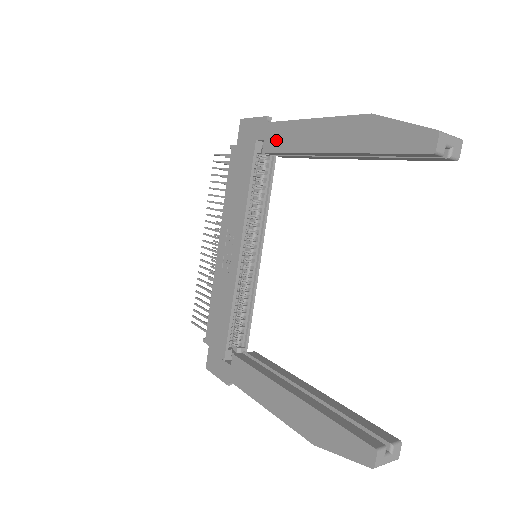
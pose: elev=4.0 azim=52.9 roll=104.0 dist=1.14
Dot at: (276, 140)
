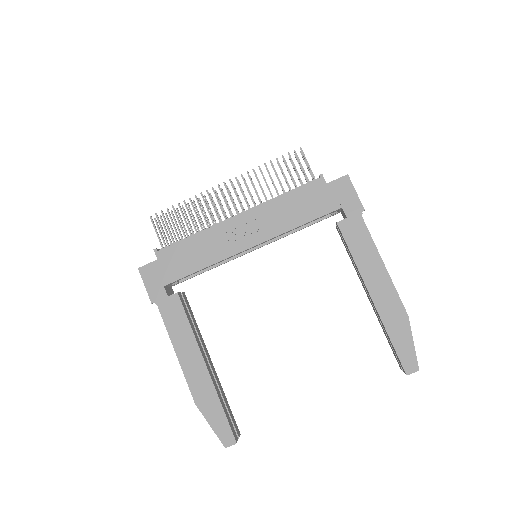
Dot at: (353, 234)
